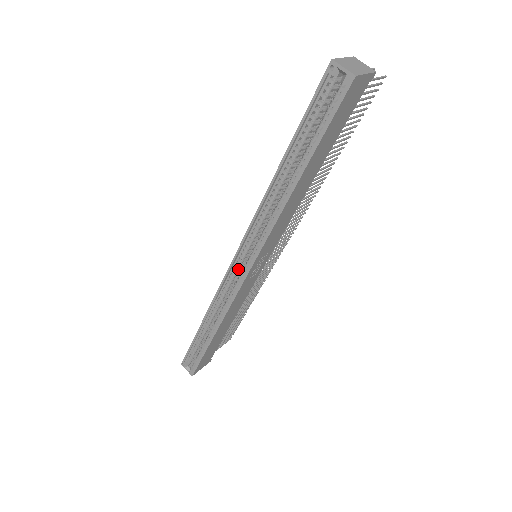
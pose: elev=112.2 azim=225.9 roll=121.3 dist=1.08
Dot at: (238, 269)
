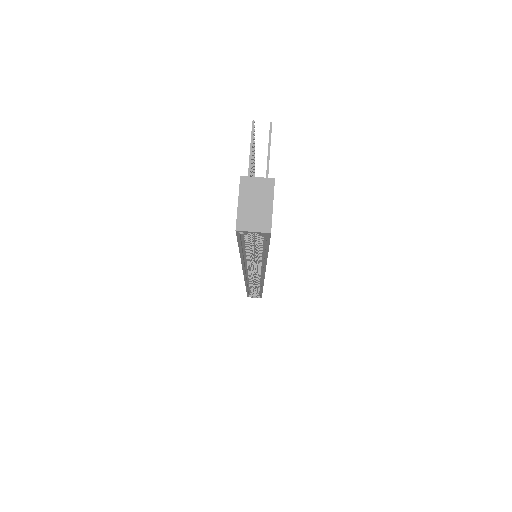
Dot at: (252, 276)
